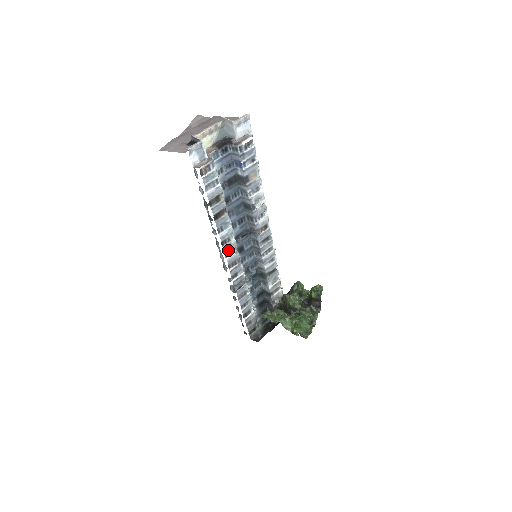
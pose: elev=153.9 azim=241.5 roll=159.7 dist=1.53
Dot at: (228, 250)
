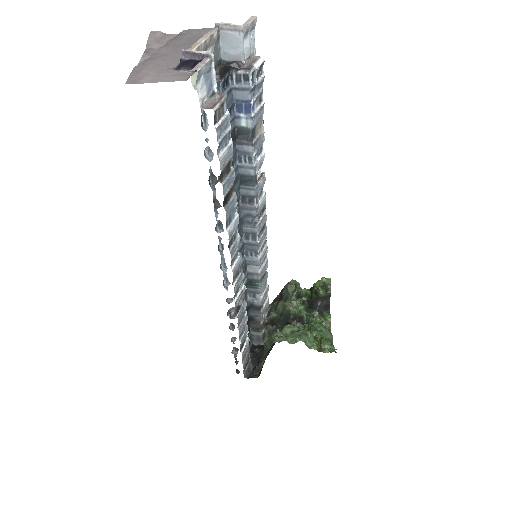
Dot at: (233, 254)
